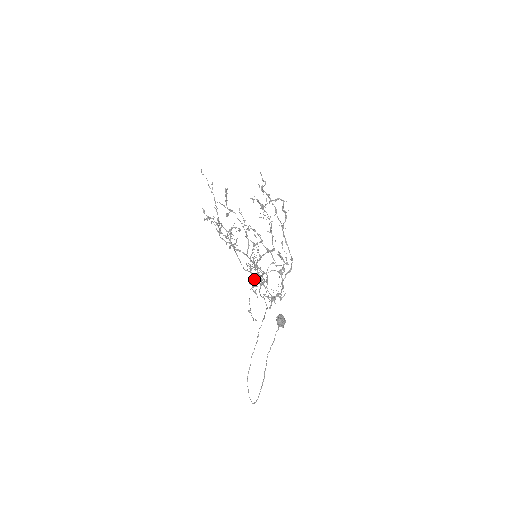
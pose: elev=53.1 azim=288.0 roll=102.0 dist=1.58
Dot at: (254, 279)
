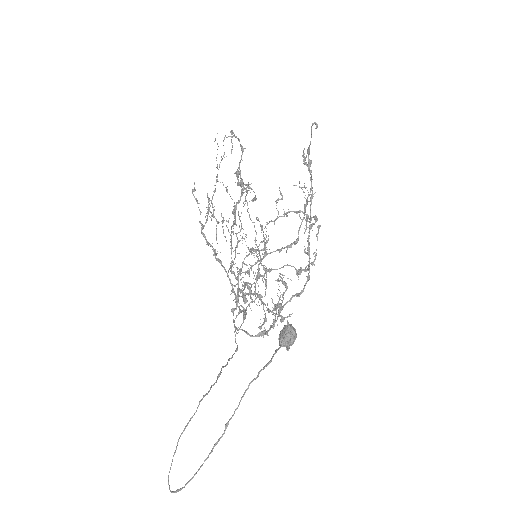
Dot at: (240, 289)
